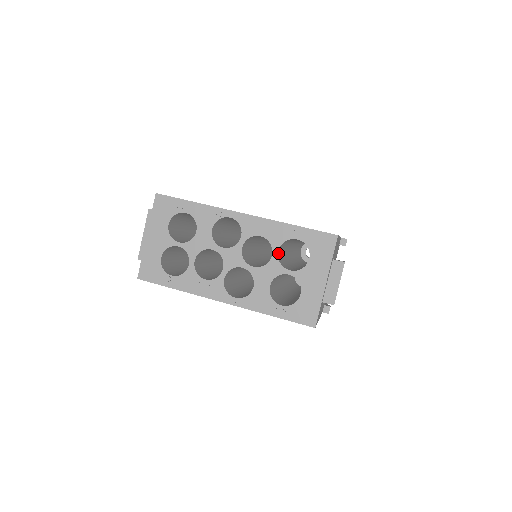
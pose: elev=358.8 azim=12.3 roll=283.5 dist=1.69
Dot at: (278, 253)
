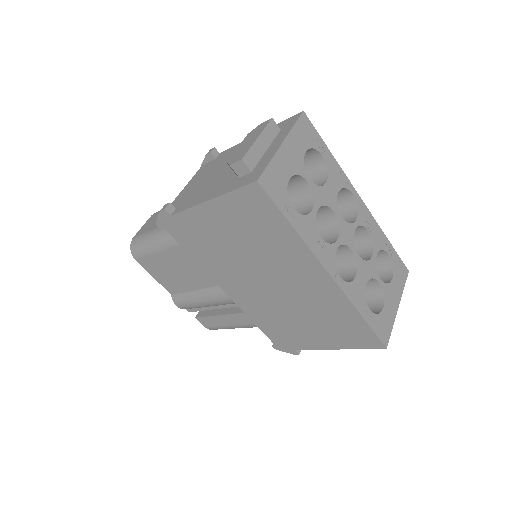
Dot at: (373, 257)
